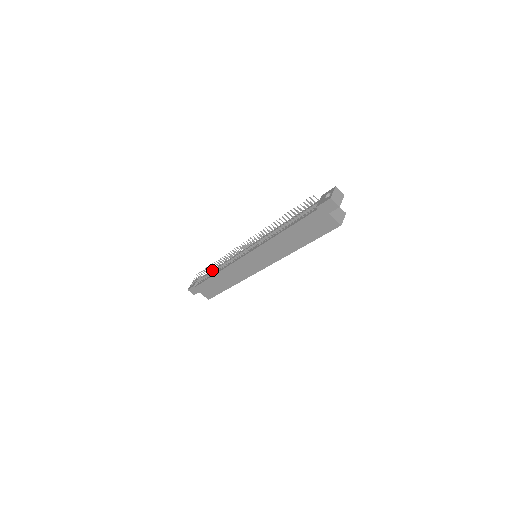
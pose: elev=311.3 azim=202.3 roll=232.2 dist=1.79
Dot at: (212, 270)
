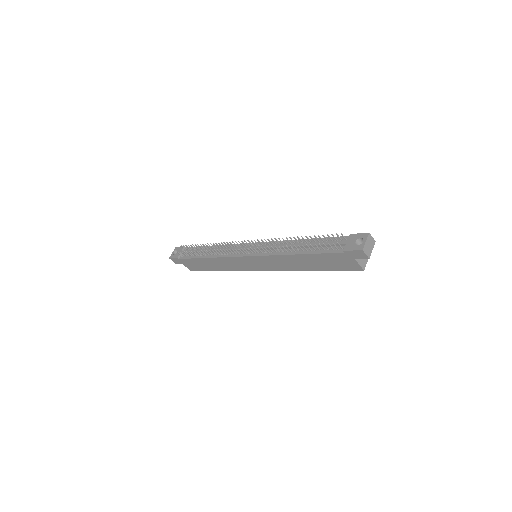
Dot at: occluded
